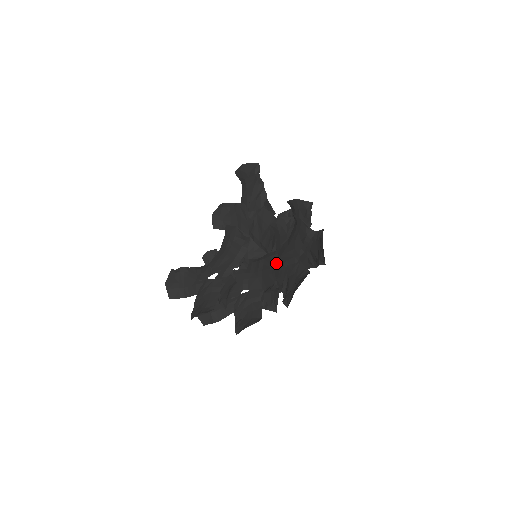
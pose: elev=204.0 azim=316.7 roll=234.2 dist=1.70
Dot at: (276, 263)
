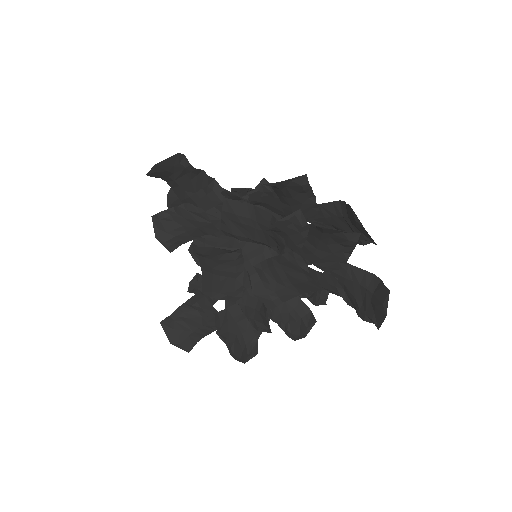
Dot at: (307, 269)
